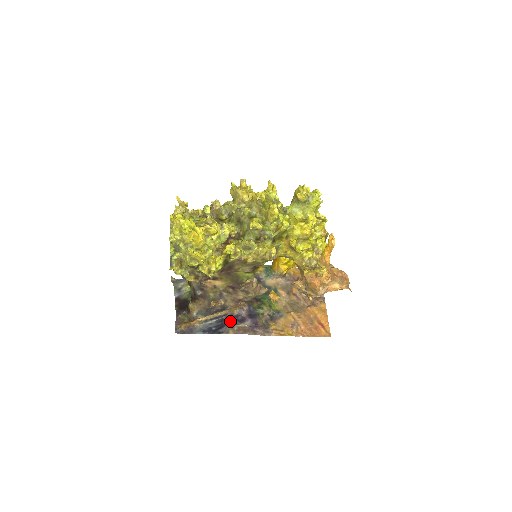
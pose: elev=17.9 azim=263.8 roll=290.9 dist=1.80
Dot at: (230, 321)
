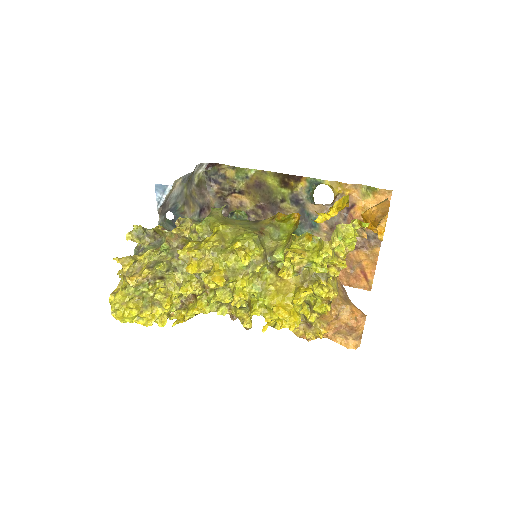
Dot at: occluded
